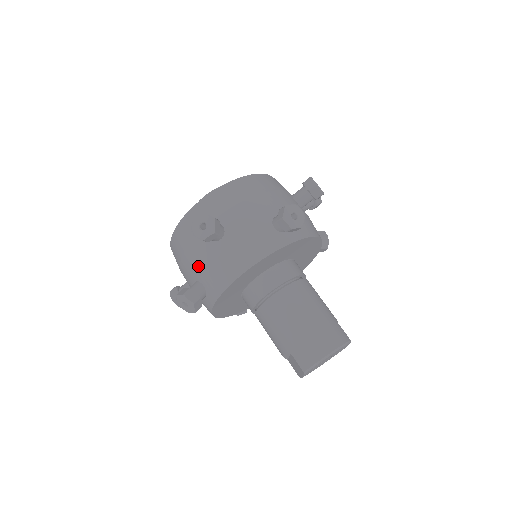
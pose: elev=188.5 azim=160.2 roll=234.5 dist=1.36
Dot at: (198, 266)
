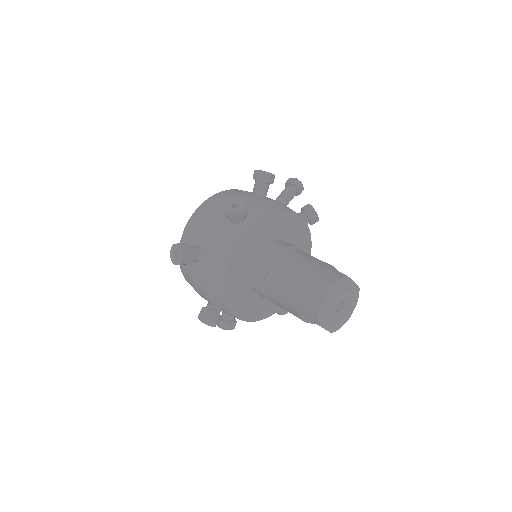
Dot at: (202, 287)
